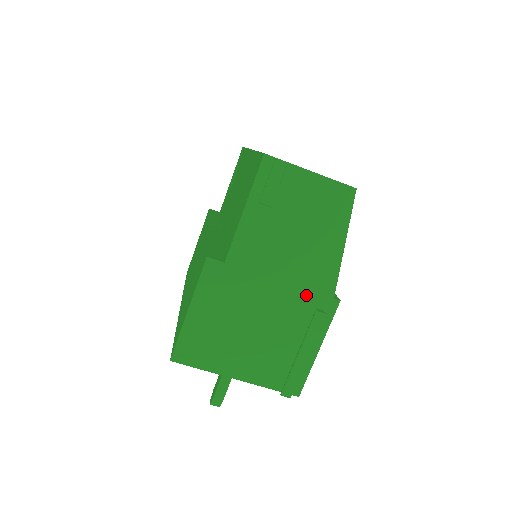
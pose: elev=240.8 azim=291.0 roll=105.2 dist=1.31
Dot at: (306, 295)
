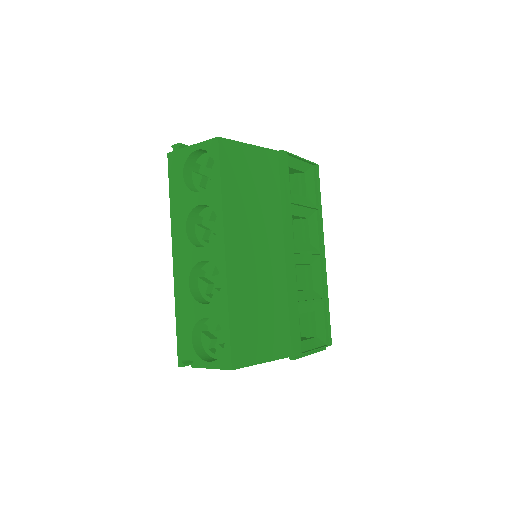
Dot at: occluded
